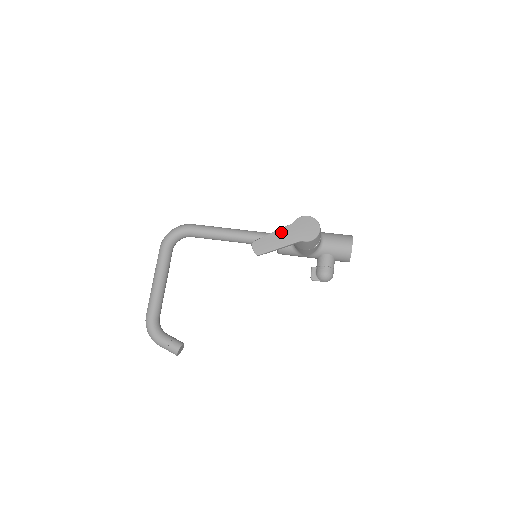
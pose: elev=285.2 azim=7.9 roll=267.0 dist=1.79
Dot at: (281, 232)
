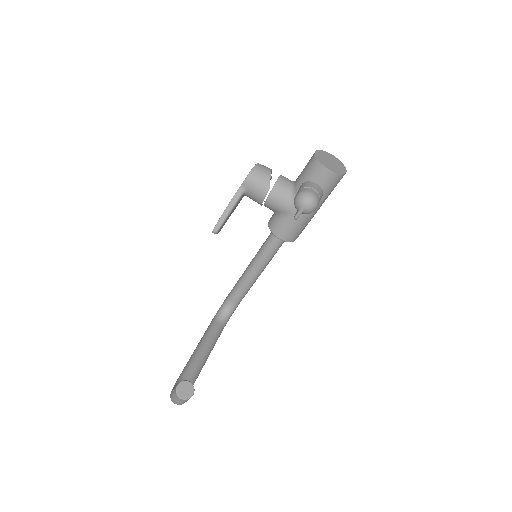
Dot at: occluded
